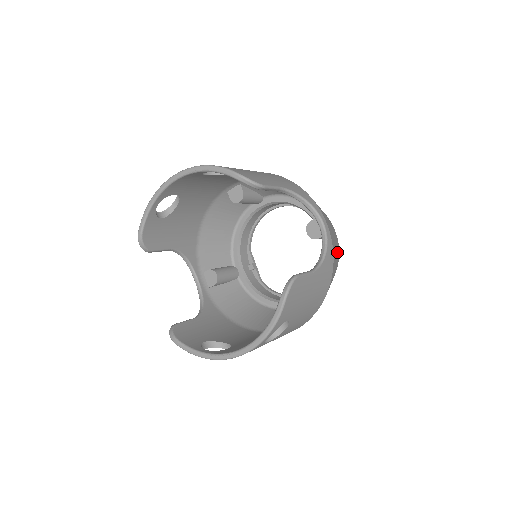
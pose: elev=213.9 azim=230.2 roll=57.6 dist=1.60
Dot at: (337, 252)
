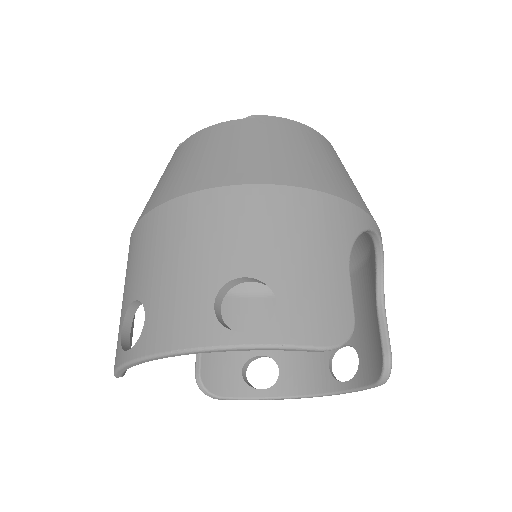
Dot at: occluded
